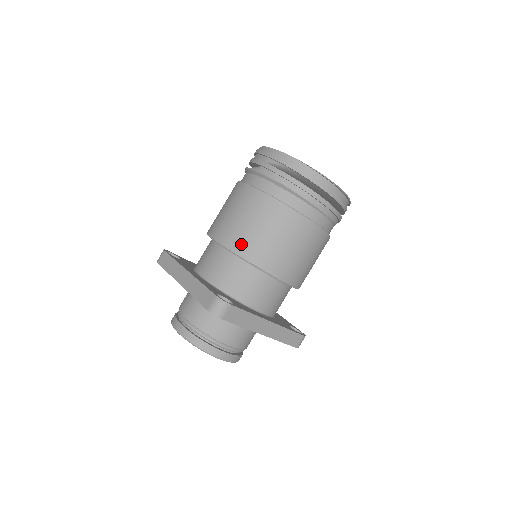
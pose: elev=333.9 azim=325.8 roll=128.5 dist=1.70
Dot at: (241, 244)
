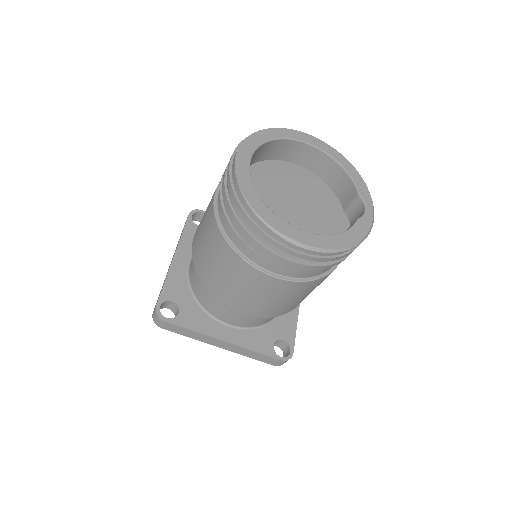
Dot at: (197, 259)
